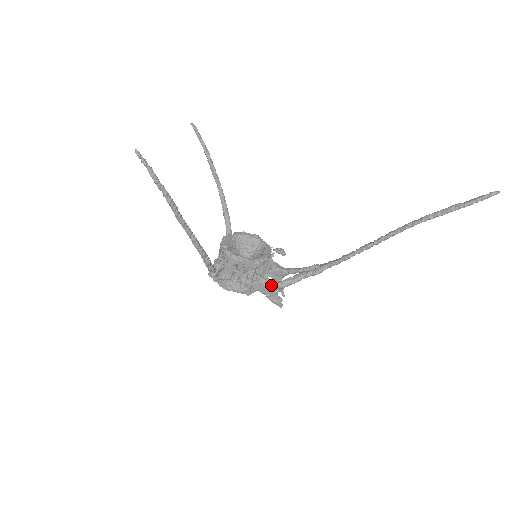
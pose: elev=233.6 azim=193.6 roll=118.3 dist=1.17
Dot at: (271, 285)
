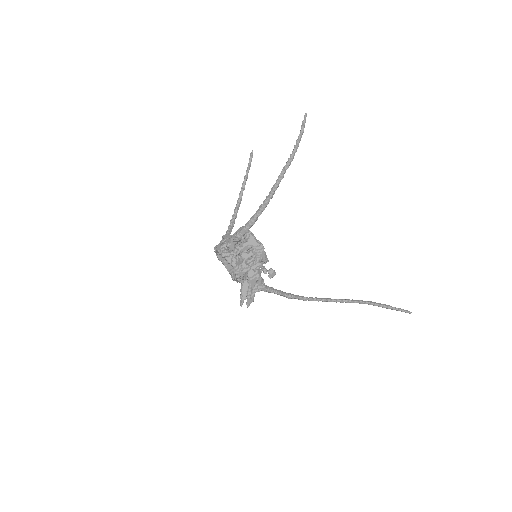
Dot at: (261, 281)
